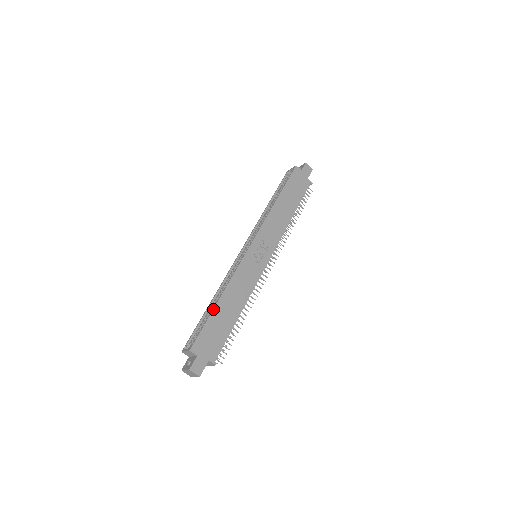
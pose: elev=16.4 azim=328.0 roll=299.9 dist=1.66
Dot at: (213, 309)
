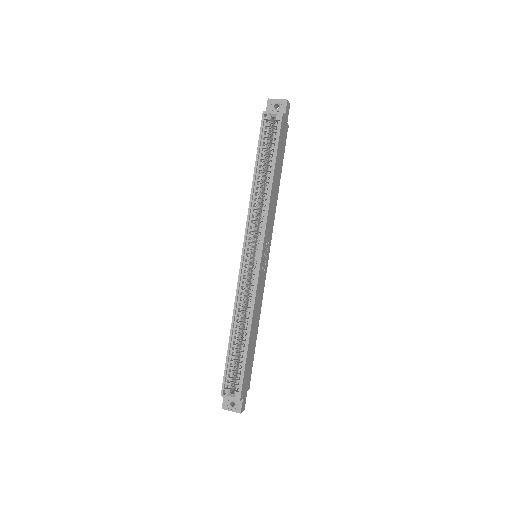
Dot at: (247, 350)
